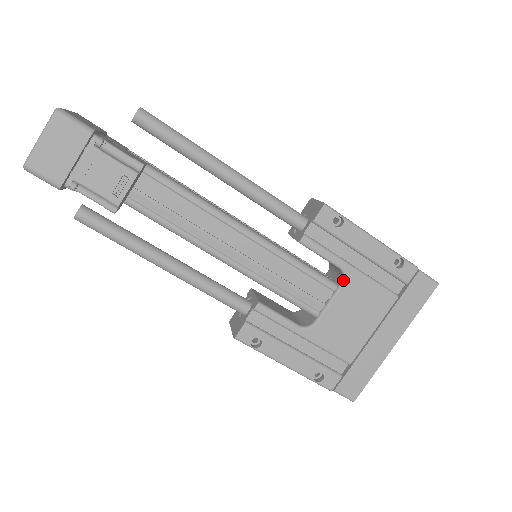
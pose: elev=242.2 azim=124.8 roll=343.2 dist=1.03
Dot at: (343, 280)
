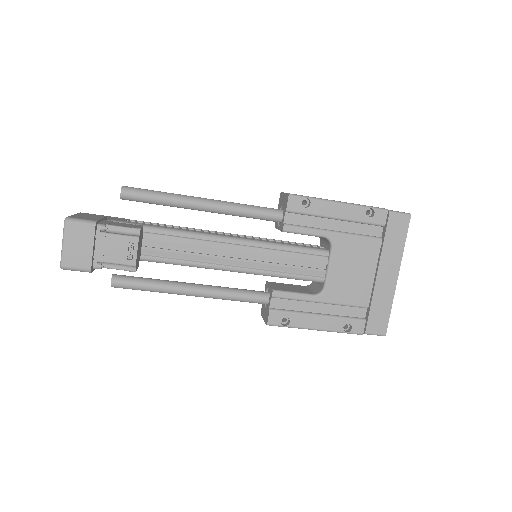
Dot at: (331, 245)
